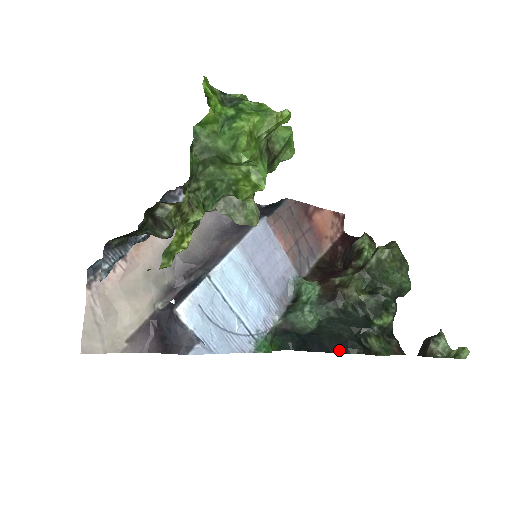
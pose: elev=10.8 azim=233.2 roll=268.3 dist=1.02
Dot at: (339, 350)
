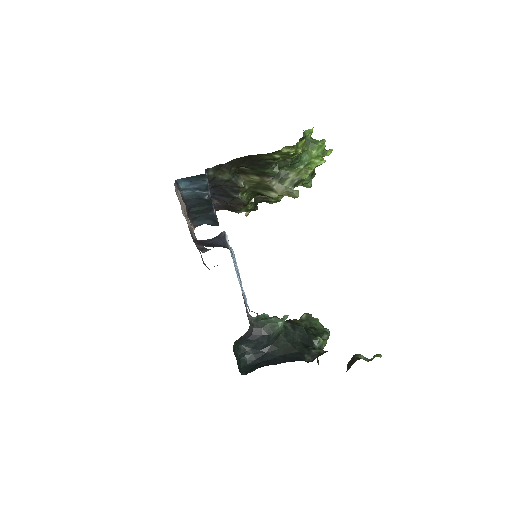
Dot at: (293, 360)
